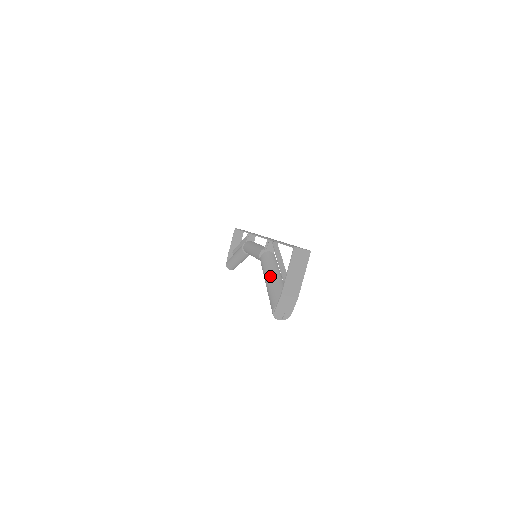
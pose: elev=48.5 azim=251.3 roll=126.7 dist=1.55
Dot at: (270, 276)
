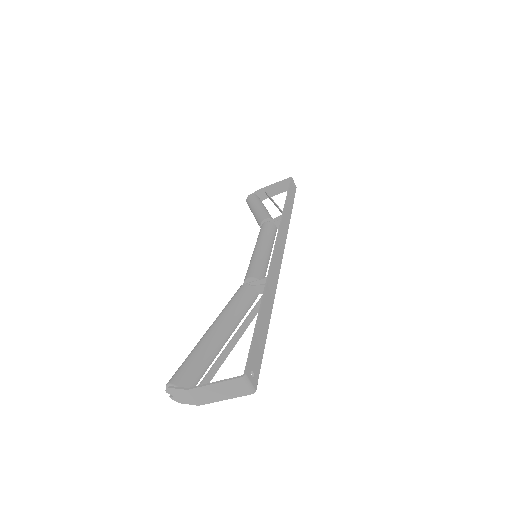
Dot at: (218, 331)
